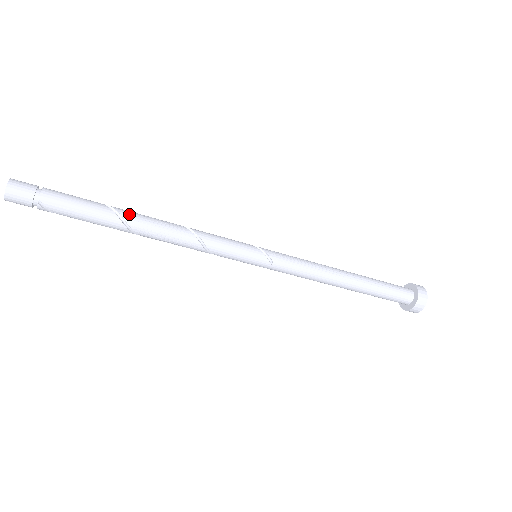
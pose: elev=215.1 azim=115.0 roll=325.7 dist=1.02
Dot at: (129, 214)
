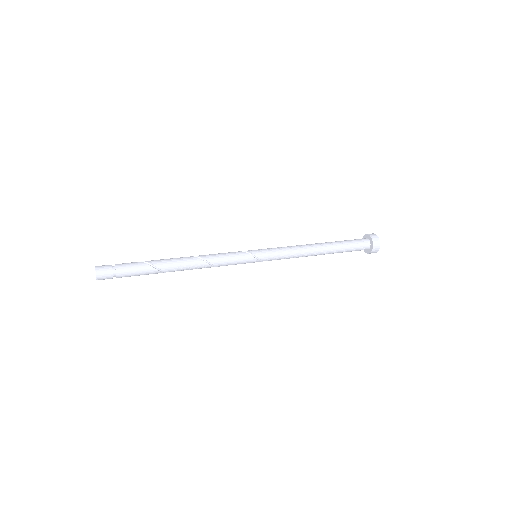
Dot at: (171, 270)
